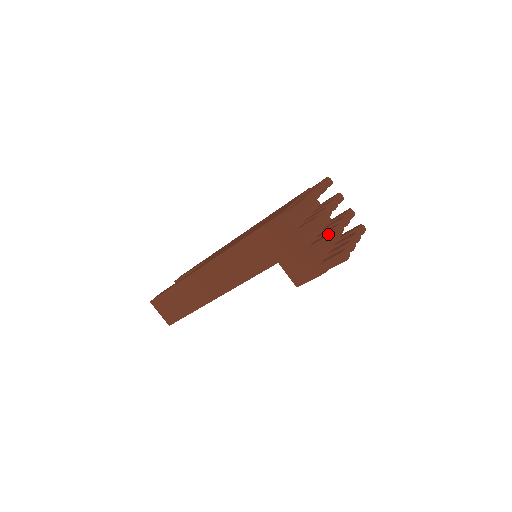
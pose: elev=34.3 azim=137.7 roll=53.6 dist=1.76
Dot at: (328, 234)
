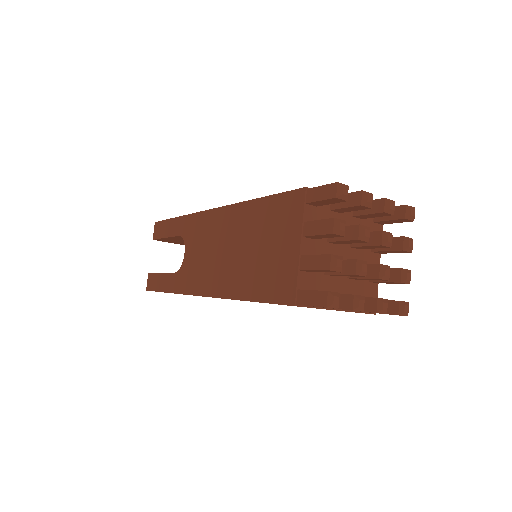
Dot at: (372, 305)
